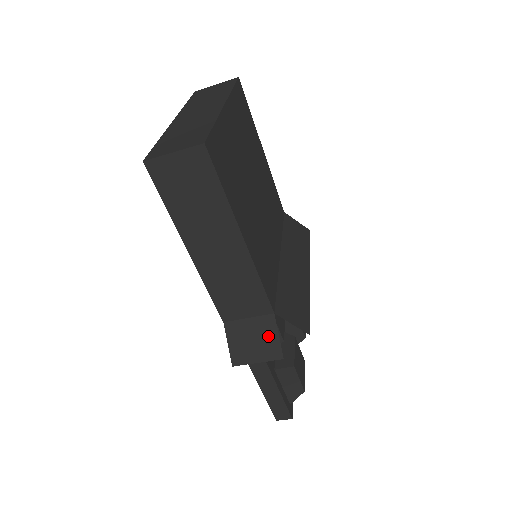
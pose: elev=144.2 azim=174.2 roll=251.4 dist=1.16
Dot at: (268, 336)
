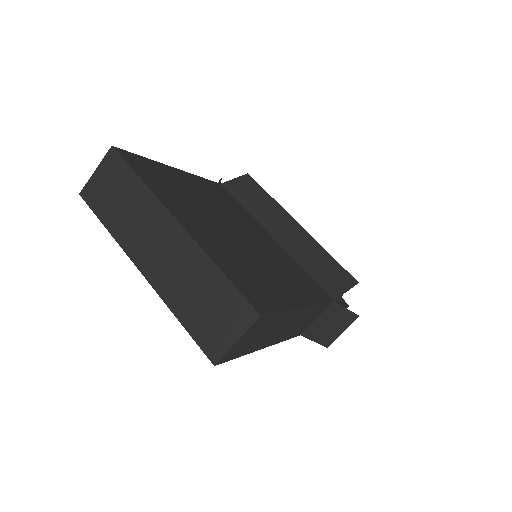
Dot at: (339, 315)
